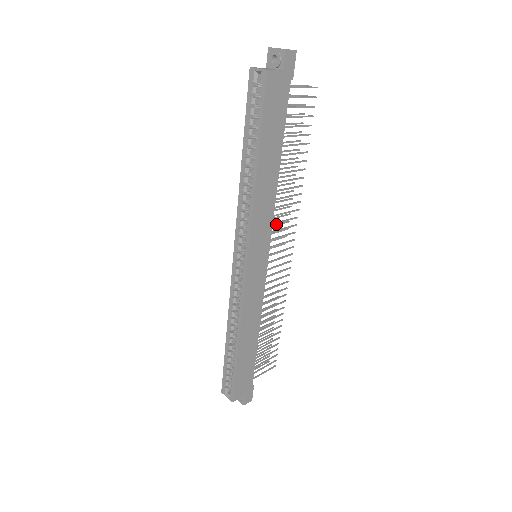
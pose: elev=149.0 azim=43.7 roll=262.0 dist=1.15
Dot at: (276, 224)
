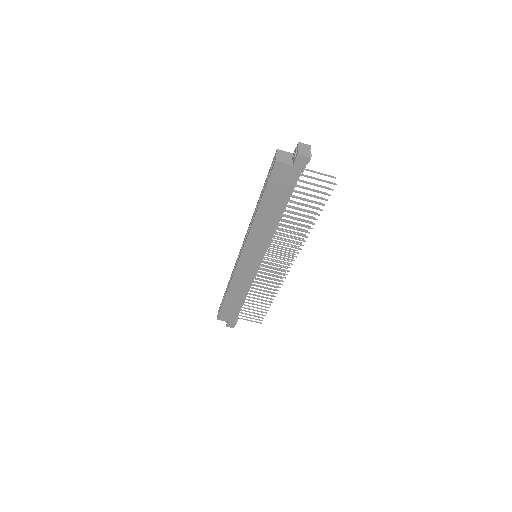
Dot at: (283, 247)
